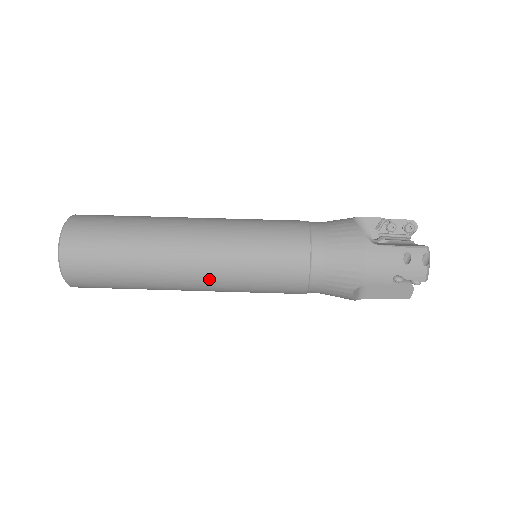
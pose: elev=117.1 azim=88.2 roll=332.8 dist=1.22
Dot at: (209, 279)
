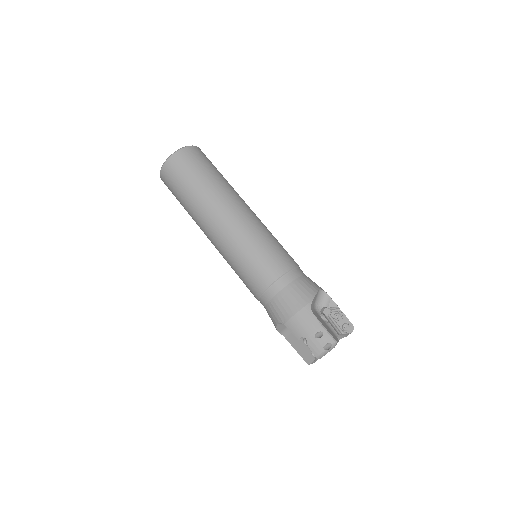
Dot at: (219, 240)
